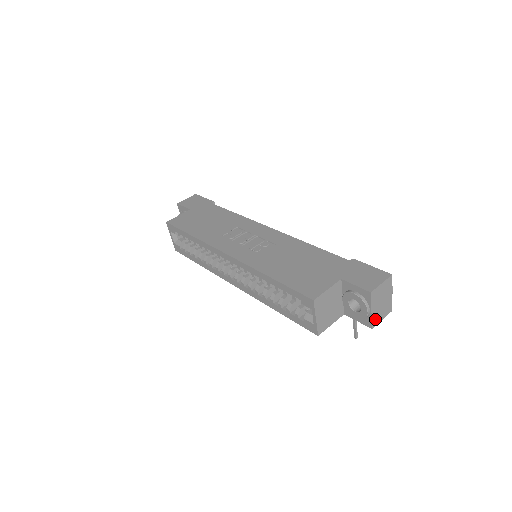
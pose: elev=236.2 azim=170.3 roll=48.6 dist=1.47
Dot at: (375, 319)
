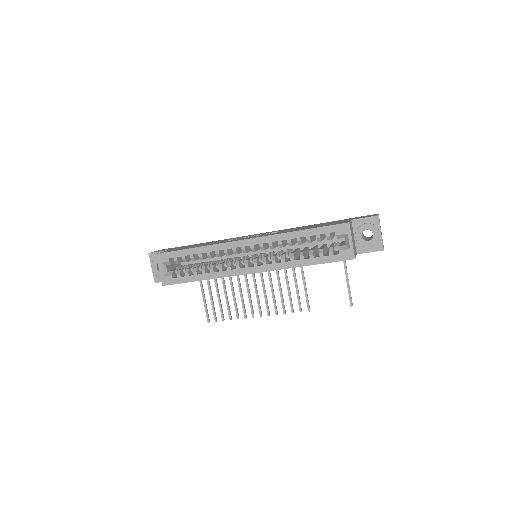
Dot at: (382, 243)
